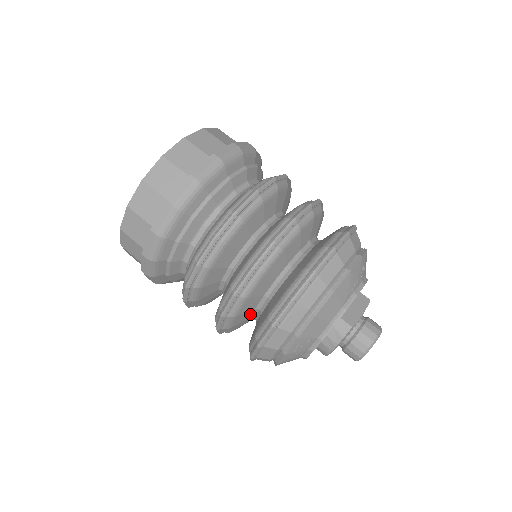
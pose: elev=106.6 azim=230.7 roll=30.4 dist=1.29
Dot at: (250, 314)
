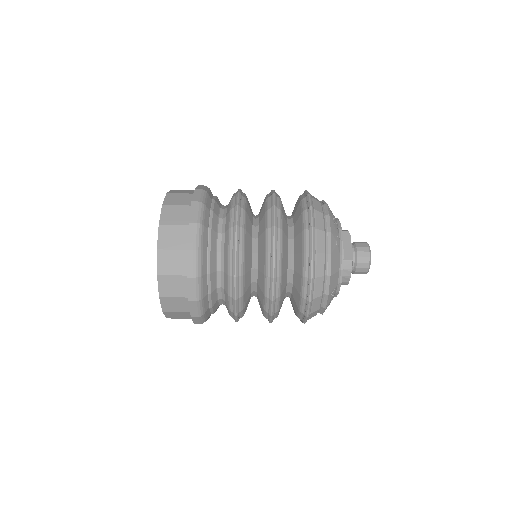
Dot at: (284, 298)
